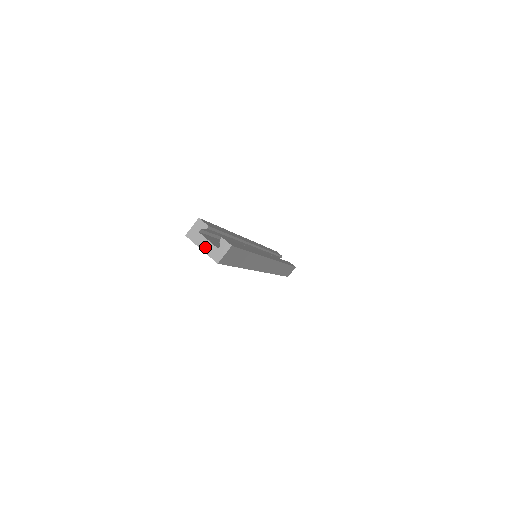
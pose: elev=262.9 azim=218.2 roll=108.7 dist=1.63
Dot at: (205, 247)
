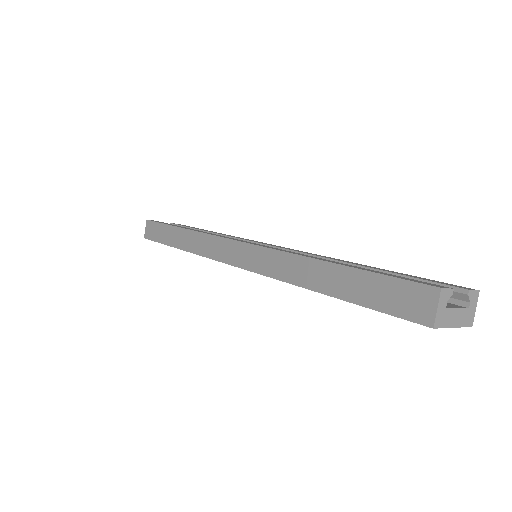
Dot at: (457, 320)
